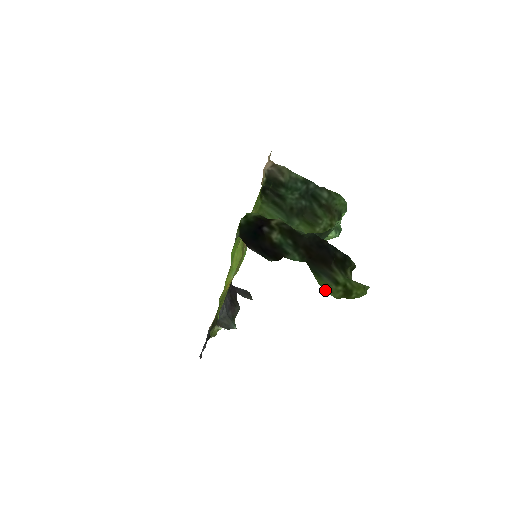
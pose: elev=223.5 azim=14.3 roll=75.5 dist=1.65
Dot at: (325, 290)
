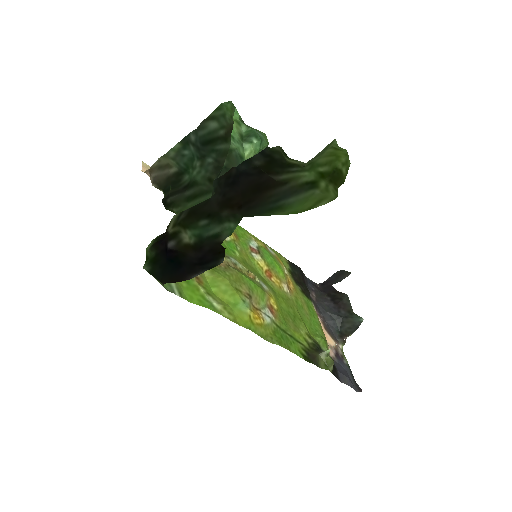
Dot at: (310, 209)
